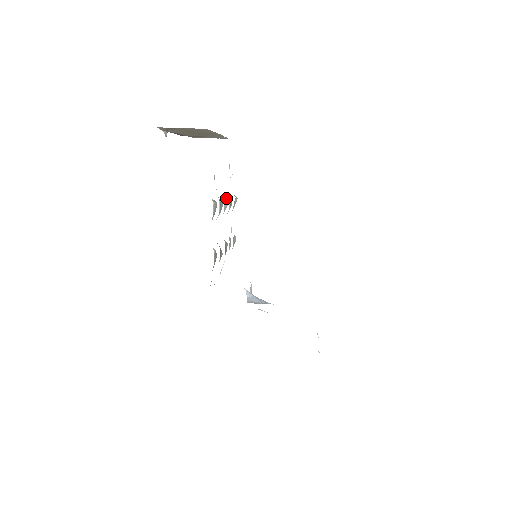
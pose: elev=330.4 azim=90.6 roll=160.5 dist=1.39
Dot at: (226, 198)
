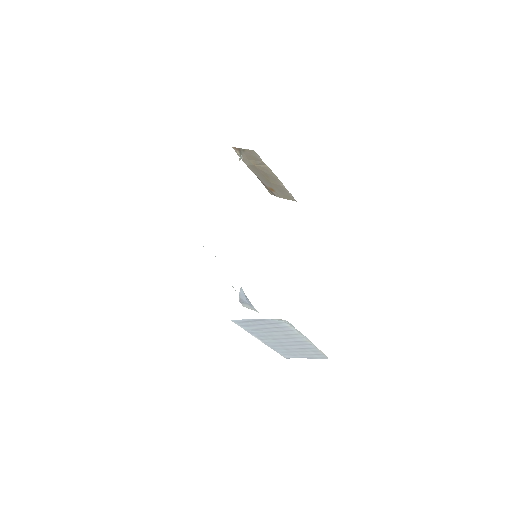
Dot at: occluded
